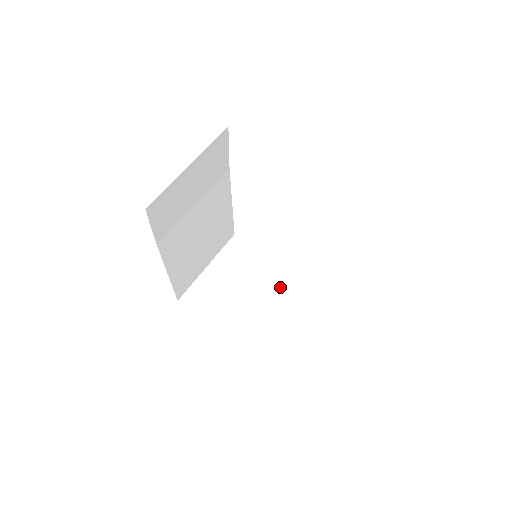
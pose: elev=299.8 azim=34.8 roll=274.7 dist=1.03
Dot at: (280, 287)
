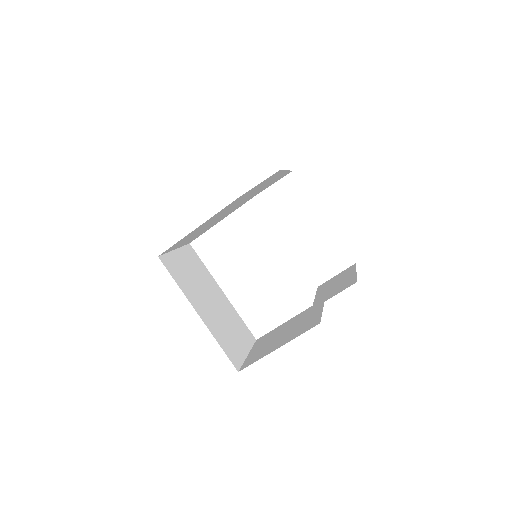
Dot at: (218, 298)
